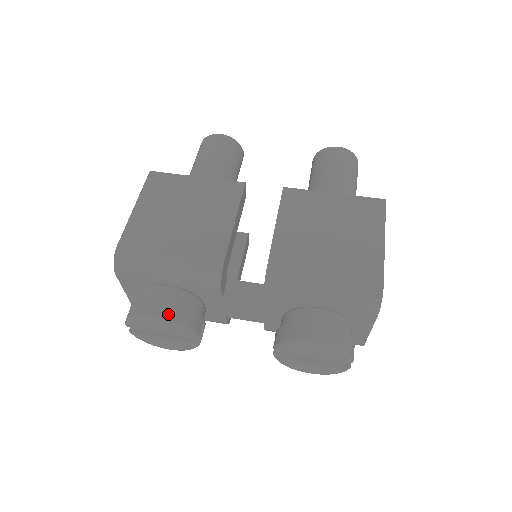
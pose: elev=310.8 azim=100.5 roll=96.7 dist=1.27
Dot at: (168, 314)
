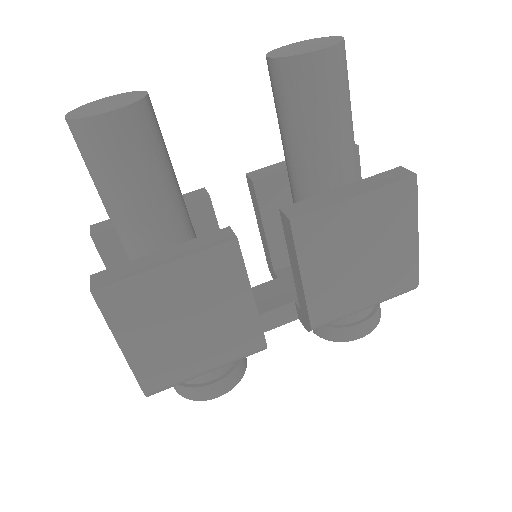
Dot at: (228, 388)
